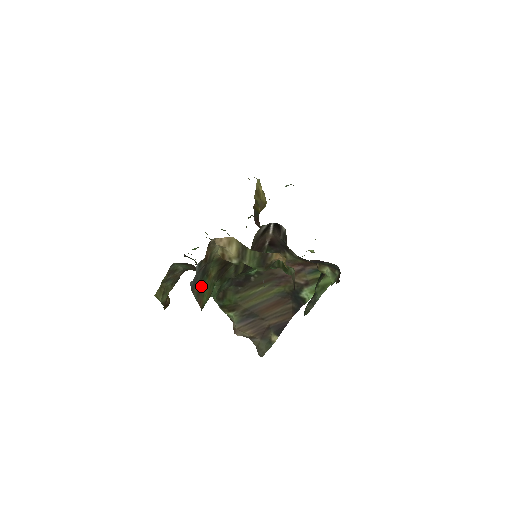
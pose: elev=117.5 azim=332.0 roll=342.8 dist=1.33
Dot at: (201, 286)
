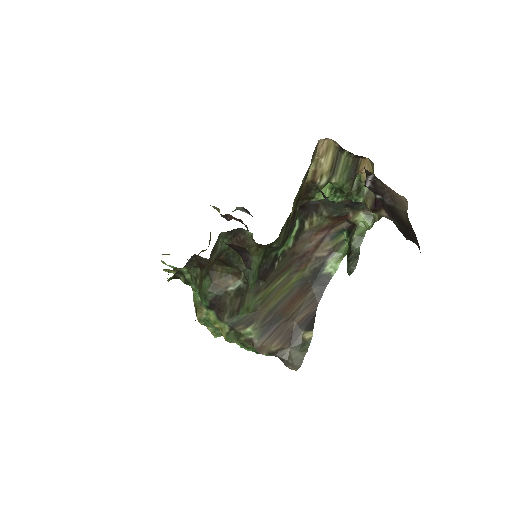
Dot at: occluded
